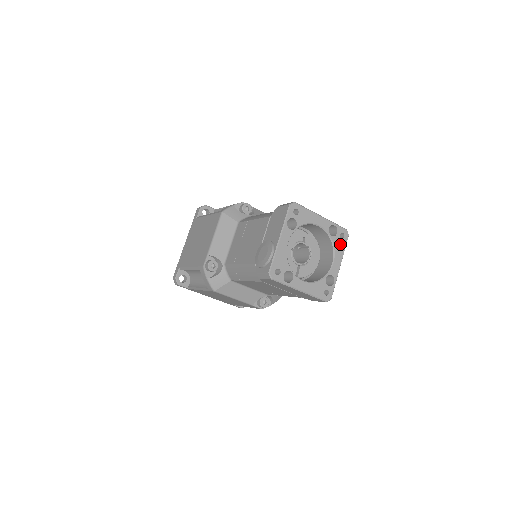
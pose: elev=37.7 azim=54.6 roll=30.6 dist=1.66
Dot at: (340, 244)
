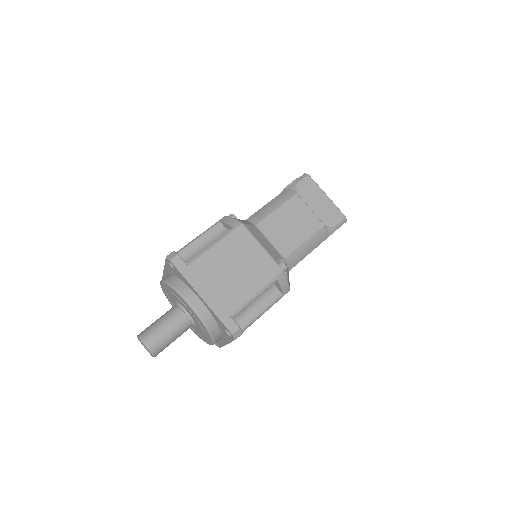
Dot at: occluded
